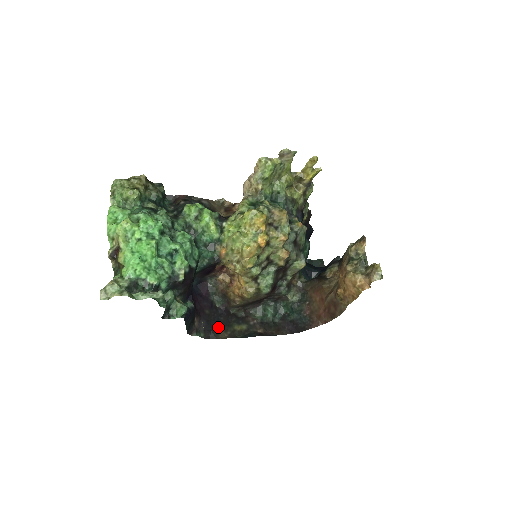
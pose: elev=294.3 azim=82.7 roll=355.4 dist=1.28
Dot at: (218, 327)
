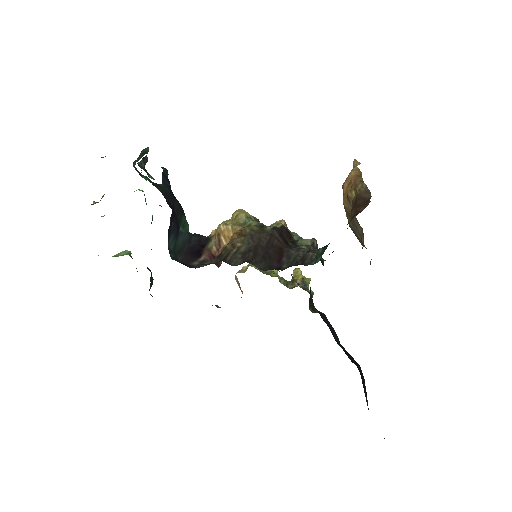
Dot at: occluded
